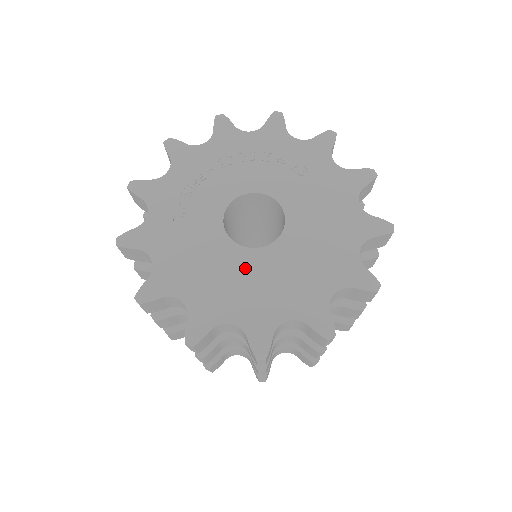
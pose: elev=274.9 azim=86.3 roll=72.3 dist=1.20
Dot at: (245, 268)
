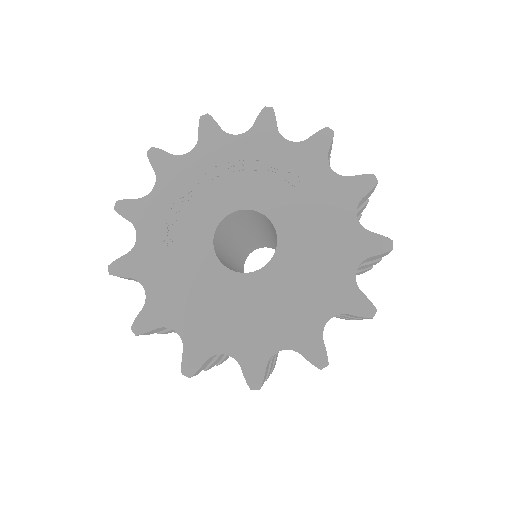
Dot at: (237, 295)
